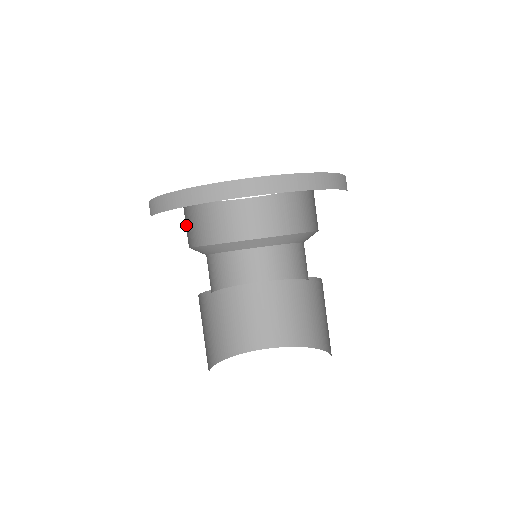
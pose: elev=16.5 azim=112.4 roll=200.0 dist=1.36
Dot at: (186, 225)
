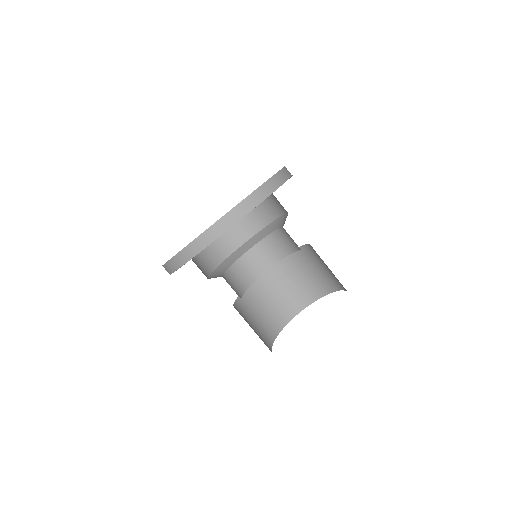
Dot at: (196, 264)
